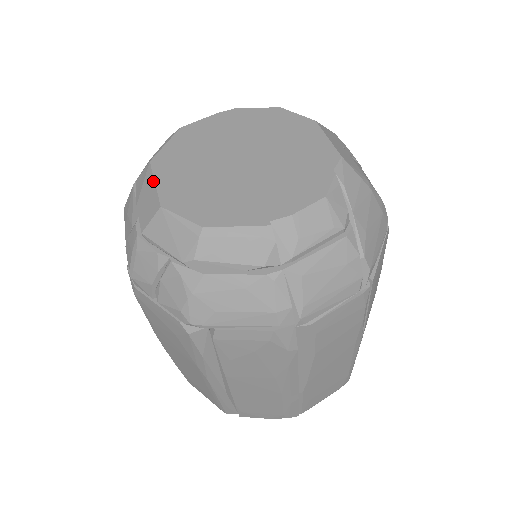
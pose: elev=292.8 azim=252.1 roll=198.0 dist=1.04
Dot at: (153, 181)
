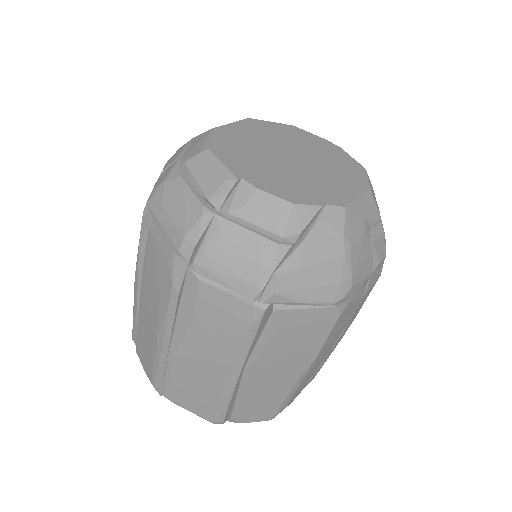
Dot at: occluded
